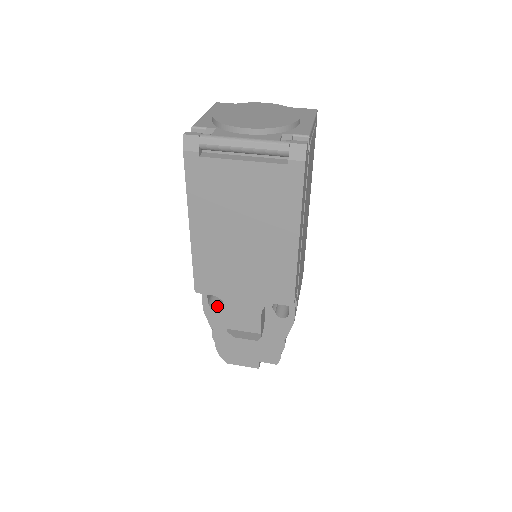
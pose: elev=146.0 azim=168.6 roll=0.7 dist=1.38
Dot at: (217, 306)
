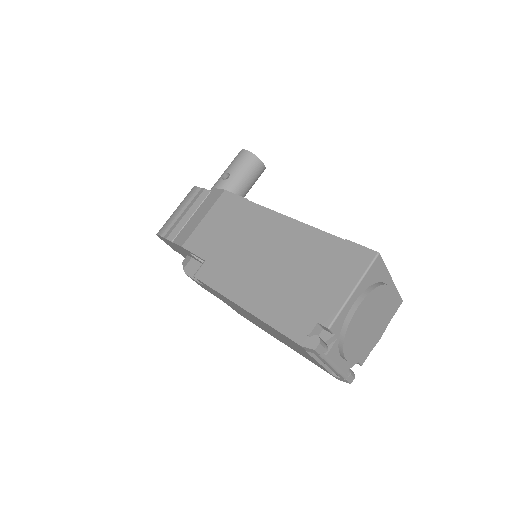
Dot at: occluded
